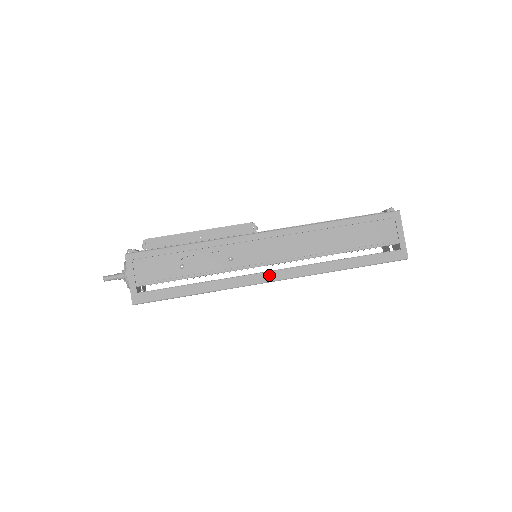
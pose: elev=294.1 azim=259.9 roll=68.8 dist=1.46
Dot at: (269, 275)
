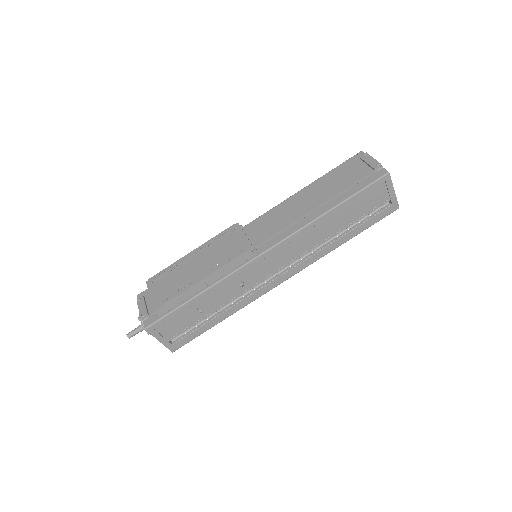
Dot at: (280, 279)
